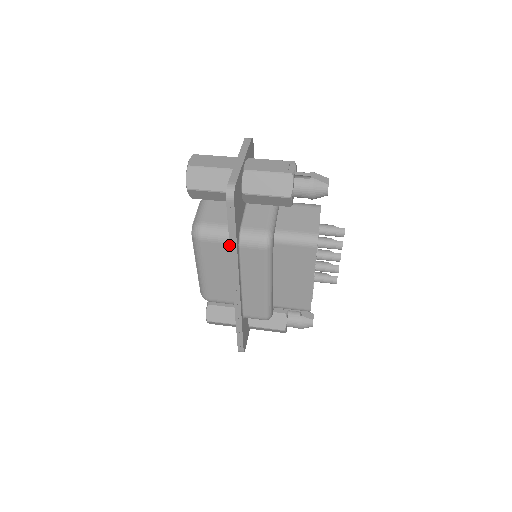
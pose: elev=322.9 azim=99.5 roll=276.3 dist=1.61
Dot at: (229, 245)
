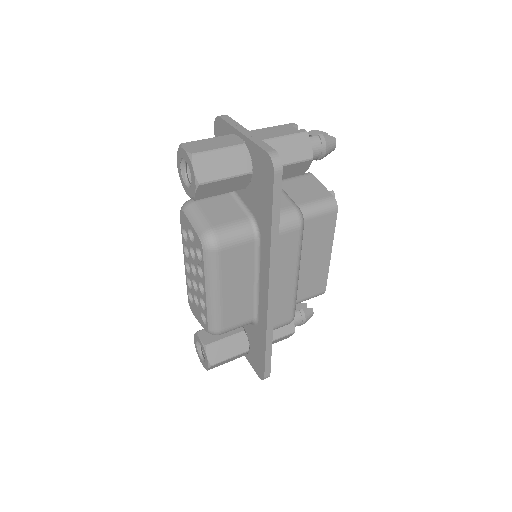
Dot at: (252, 243)
